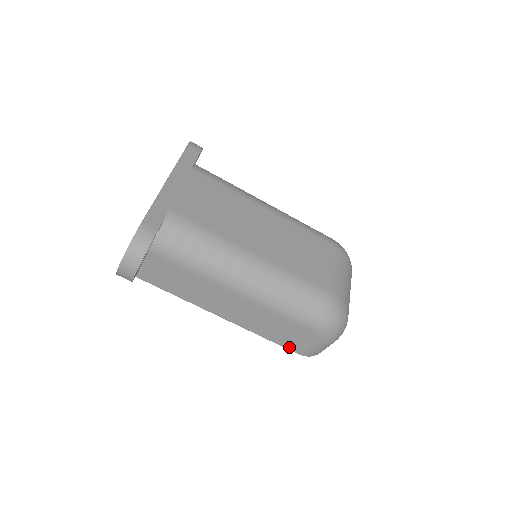
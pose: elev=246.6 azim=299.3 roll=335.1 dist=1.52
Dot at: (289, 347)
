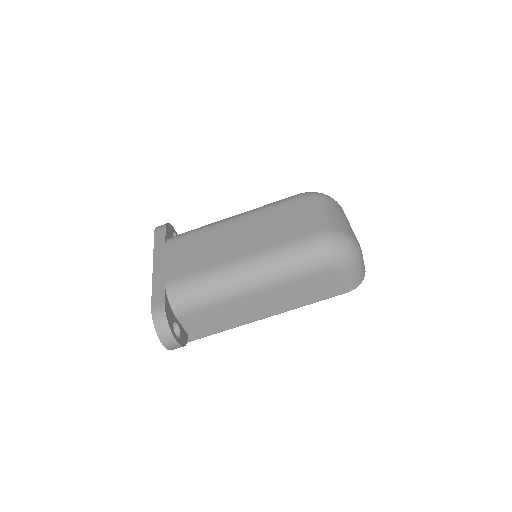
Dot at: (334, 294)
